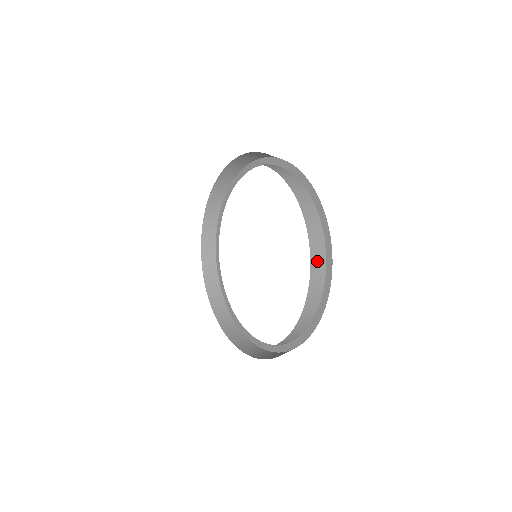
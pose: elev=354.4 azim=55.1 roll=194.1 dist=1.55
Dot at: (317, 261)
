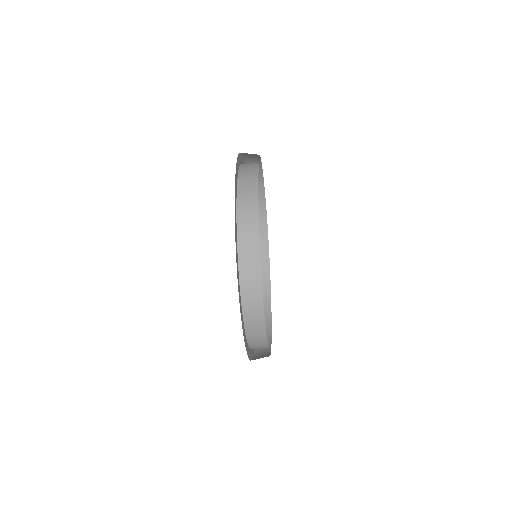
Dot at: (246, 199)
